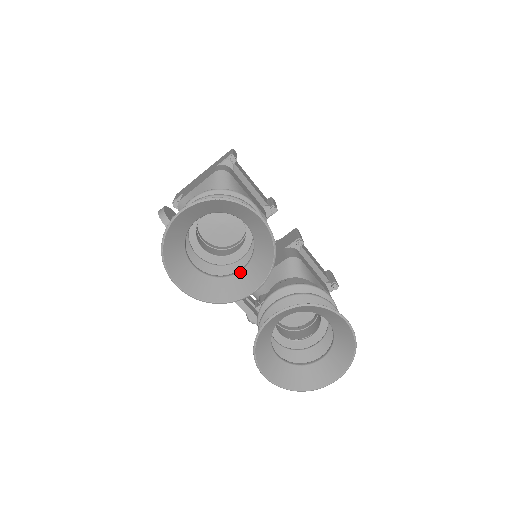
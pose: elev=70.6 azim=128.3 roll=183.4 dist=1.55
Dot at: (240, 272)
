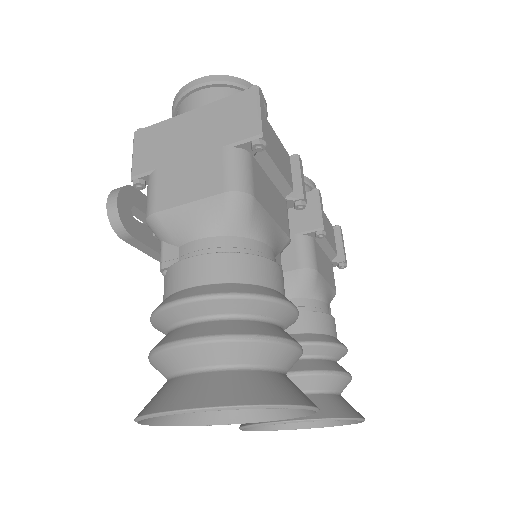
Dot at: occluded
